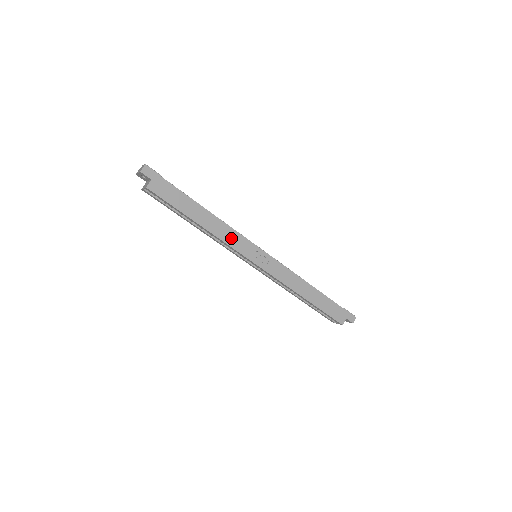
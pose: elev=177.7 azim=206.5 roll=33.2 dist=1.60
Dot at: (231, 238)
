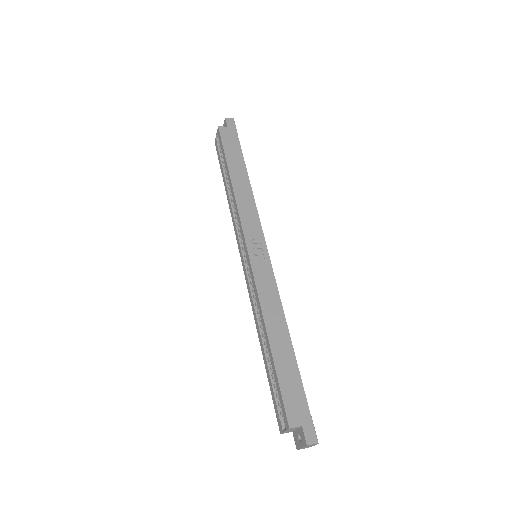
Dot at: (247, 211)
